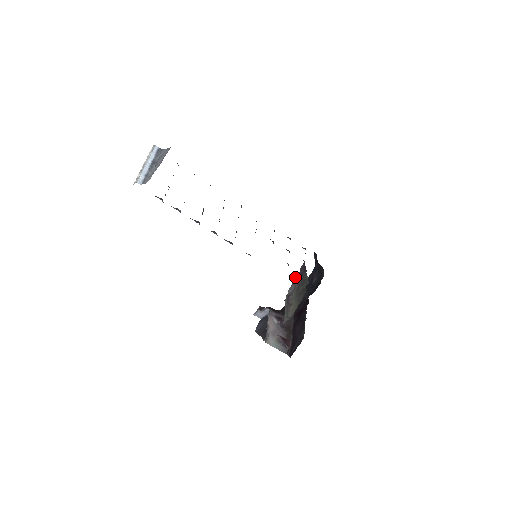
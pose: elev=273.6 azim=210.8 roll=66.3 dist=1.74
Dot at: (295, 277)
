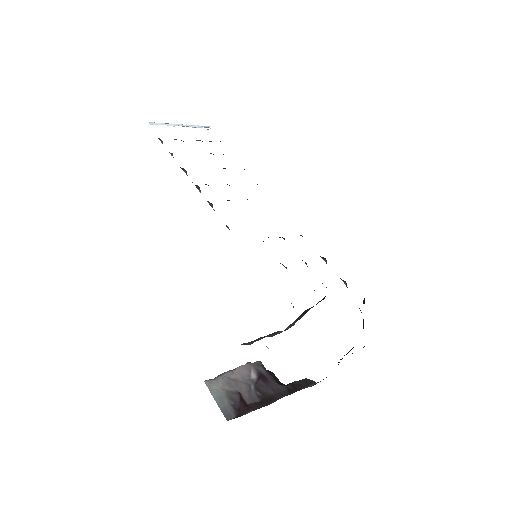
Dot at: (305, 310)
